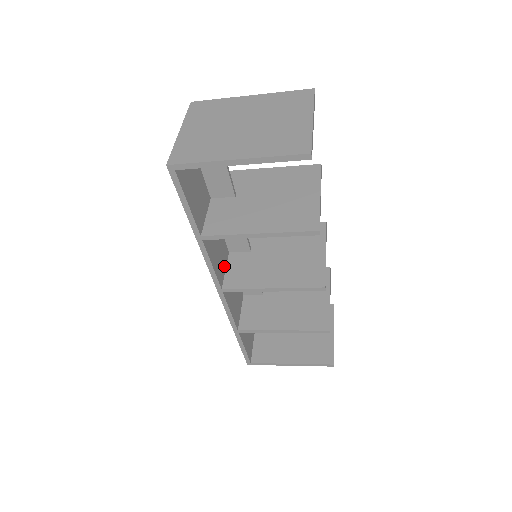
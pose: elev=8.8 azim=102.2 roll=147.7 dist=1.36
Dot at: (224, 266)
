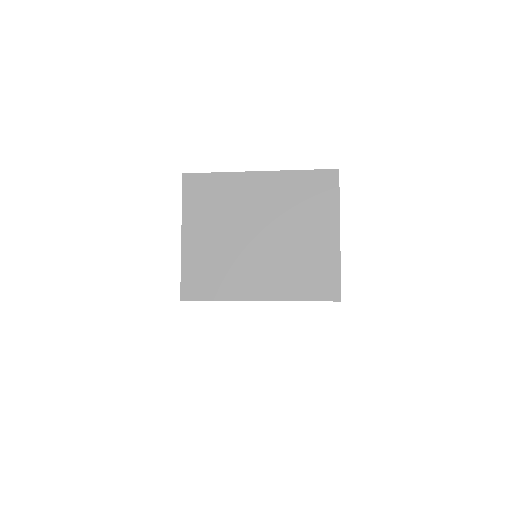
Dot at: occluded
